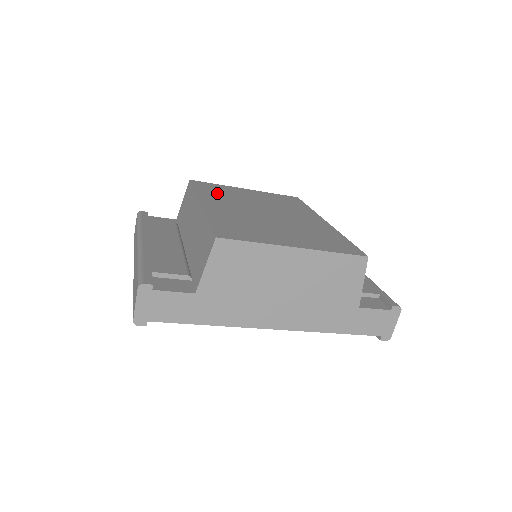
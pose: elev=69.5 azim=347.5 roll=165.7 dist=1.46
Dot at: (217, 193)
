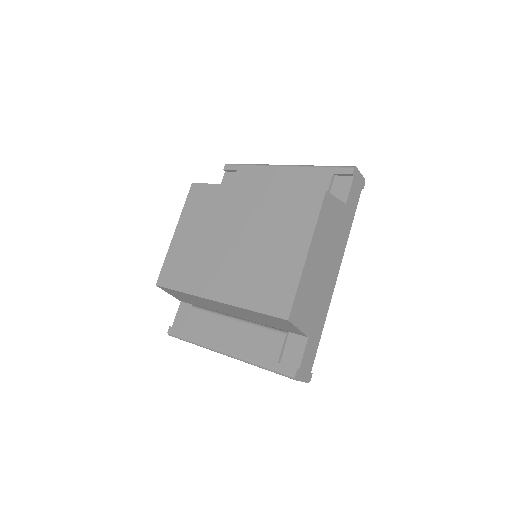
Dot at: (189, 272)
